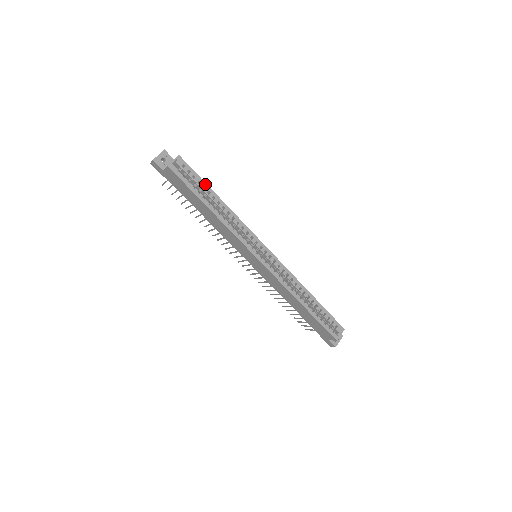
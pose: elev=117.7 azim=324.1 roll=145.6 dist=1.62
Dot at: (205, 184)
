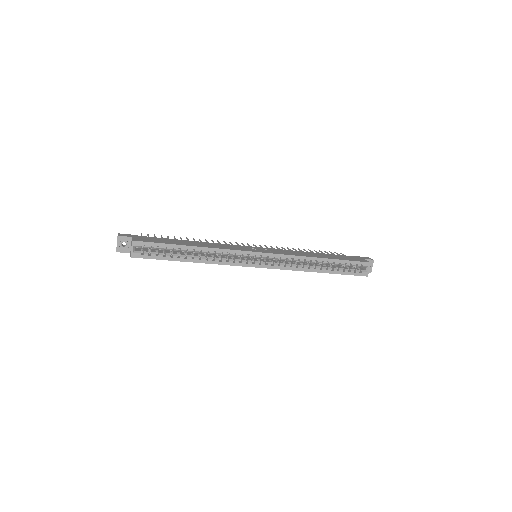
Dot at: (171, 245)
